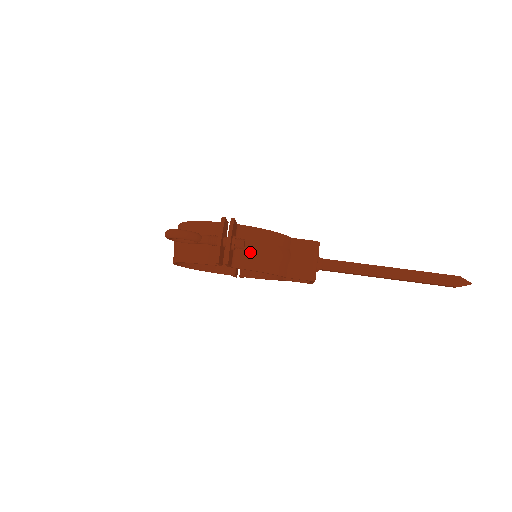
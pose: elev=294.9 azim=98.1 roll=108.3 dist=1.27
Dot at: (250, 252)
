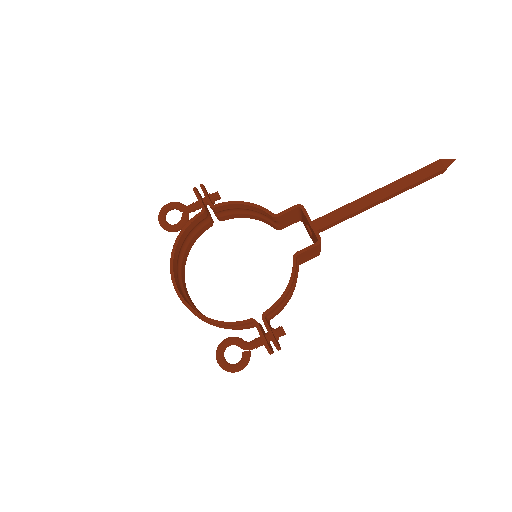
Dot at: occluded
